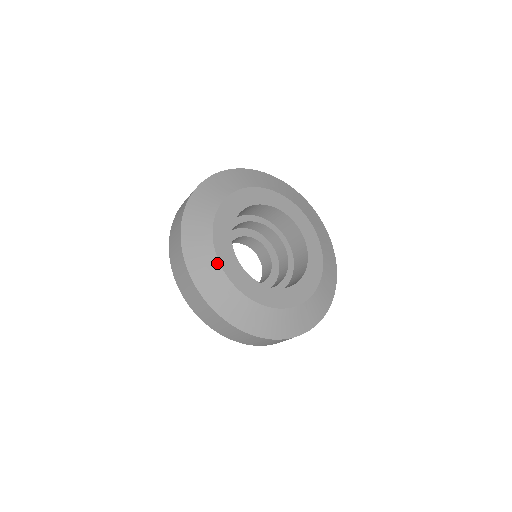
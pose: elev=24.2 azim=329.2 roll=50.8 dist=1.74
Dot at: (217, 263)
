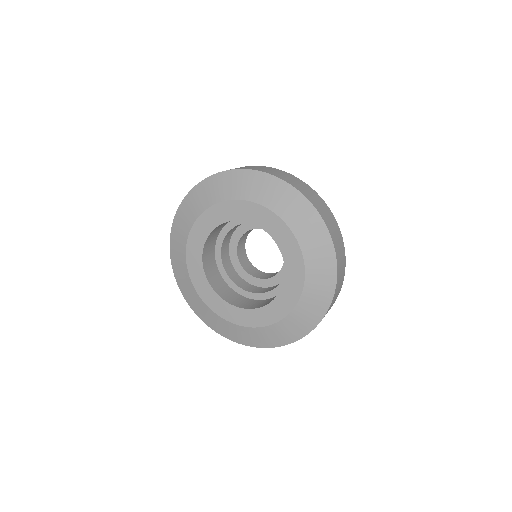
Dot at: (216, 315)
